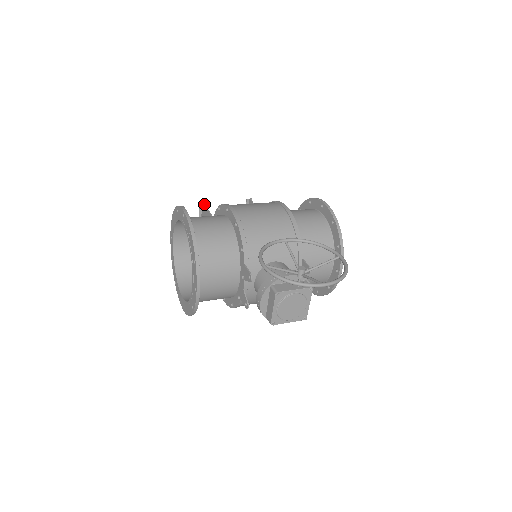
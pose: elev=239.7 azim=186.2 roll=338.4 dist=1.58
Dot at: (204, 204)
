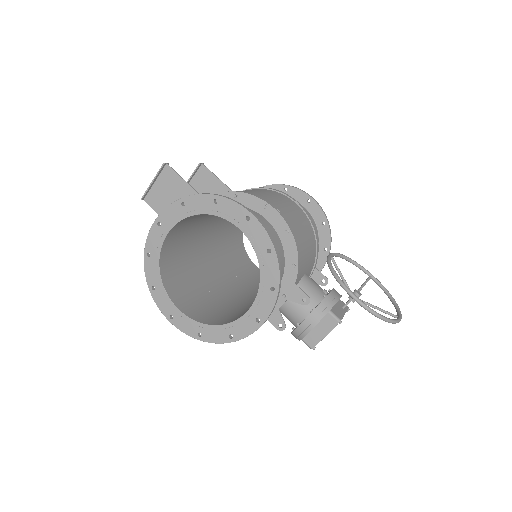
Dot at: (173, 169)
